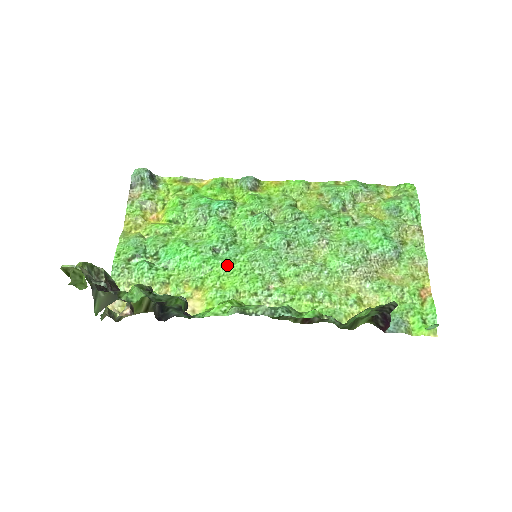
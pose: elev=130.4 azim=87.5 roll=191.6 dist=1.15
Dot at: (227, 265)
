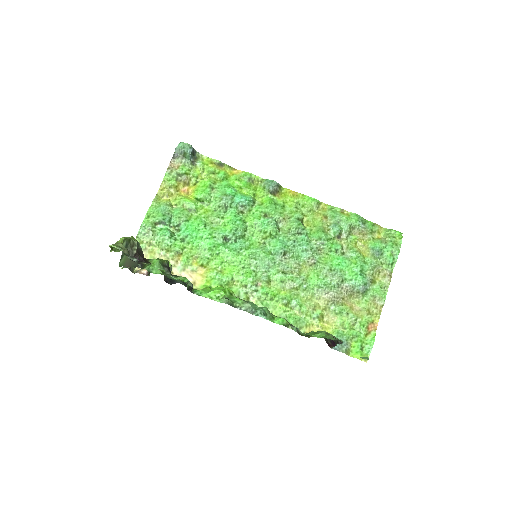
Dot at: (231, 255)
